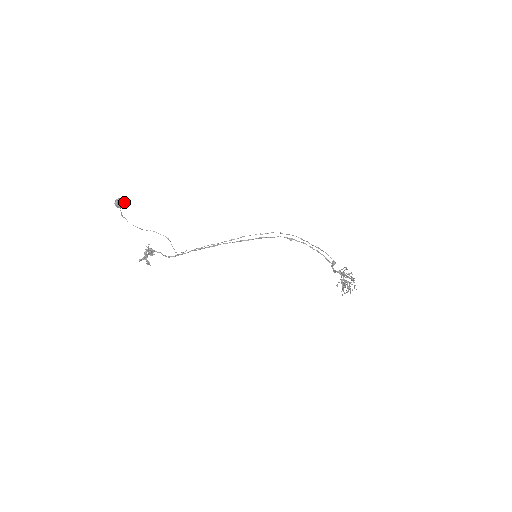
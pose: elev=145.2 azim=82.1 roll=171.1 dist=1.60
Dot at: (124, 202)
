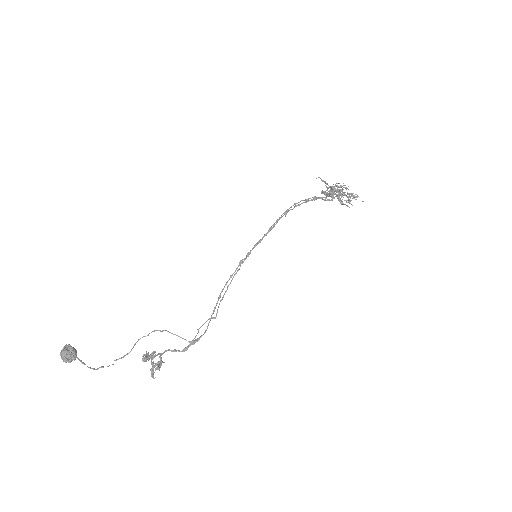
Dot at: (72, 348)
